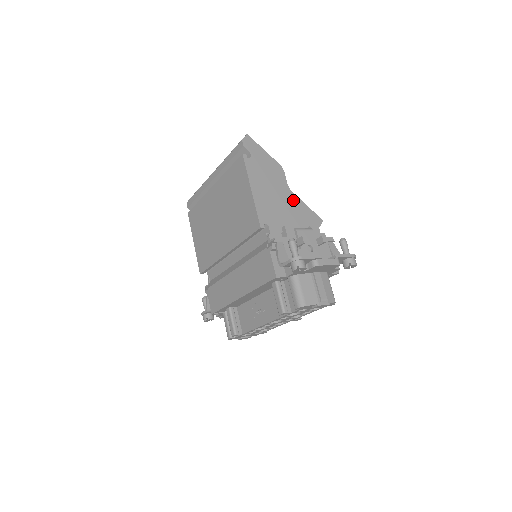
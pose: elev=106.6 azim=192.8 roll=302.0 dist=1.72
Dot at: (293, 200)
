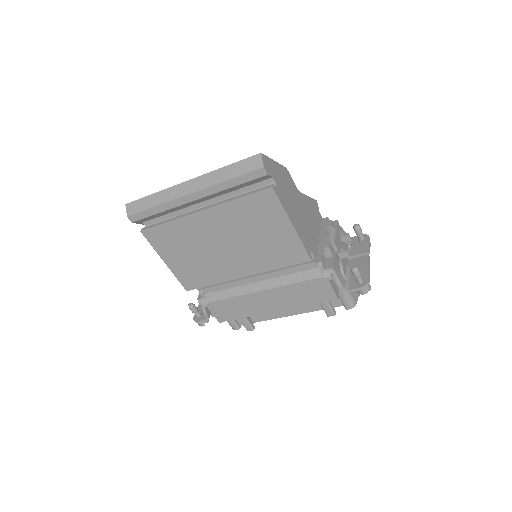
Dot at: (304, 201)
